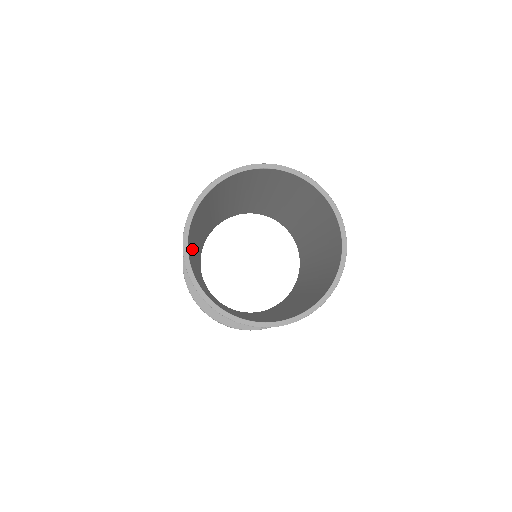
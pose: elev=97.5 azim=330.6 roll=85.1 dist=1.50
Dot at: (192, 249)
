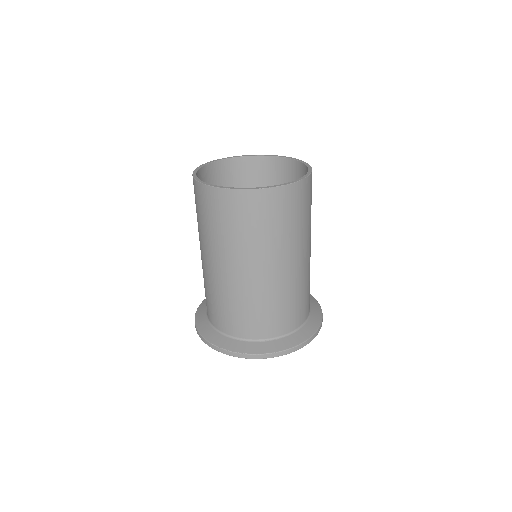
Dot at: occluded
